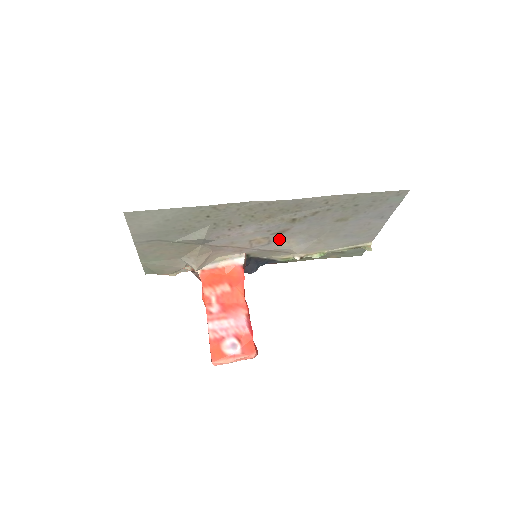
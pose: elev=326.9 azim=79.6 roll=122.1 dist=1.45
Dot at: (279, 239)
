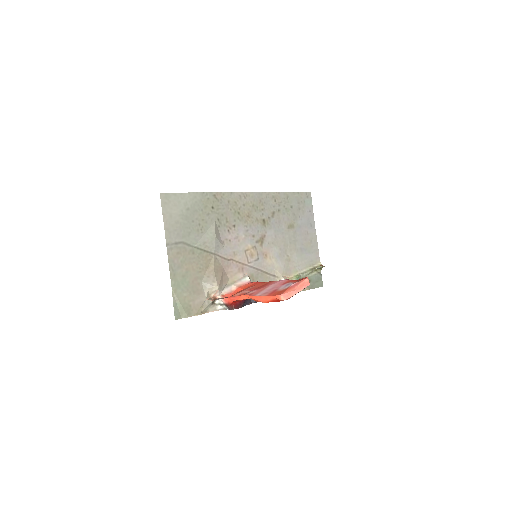
Dot at: (263, 252)
